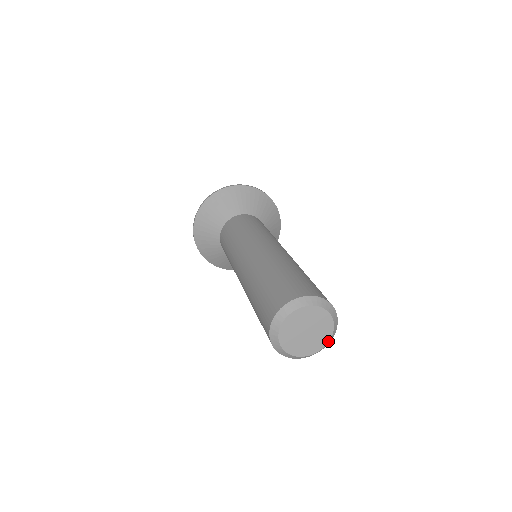
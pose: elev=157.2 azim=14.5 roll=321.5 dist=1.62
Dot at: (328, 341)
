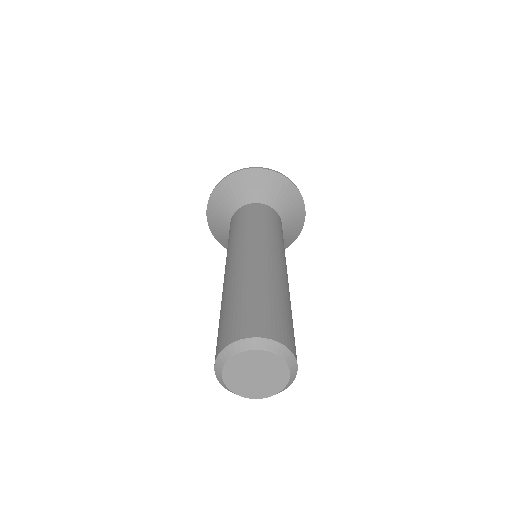
Dot at: (287, 366)
